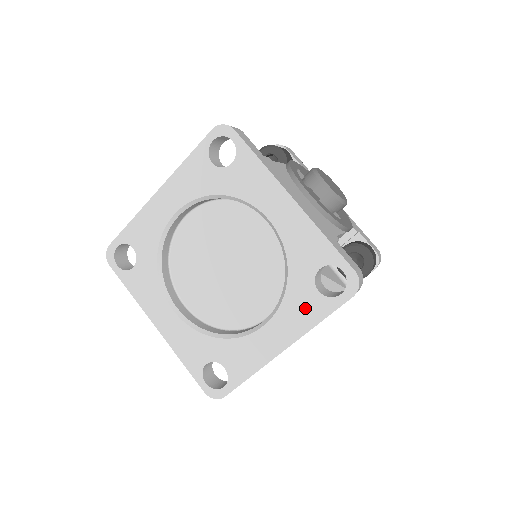
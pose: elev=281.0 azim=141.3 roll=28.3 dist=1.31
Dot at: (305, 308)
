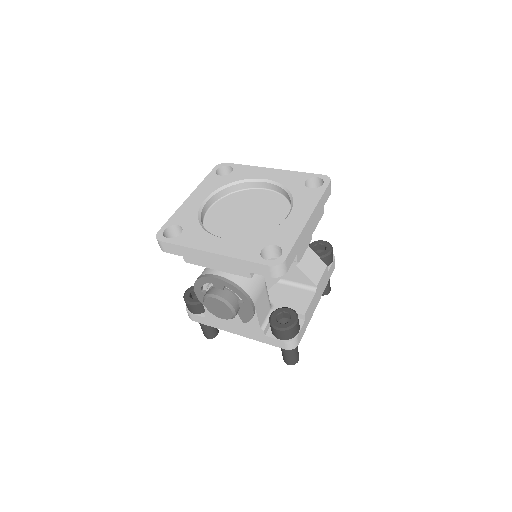
Dot at: (308, 197)
